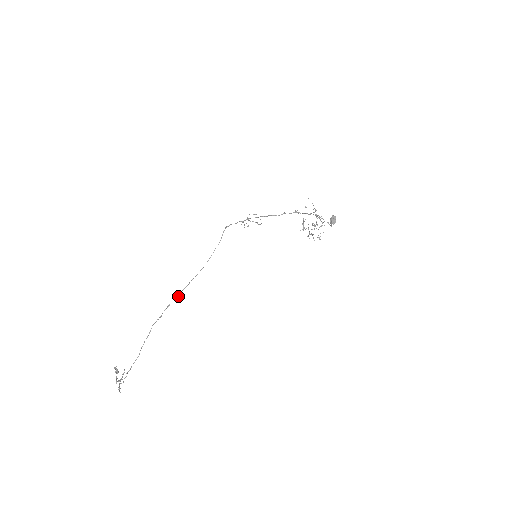
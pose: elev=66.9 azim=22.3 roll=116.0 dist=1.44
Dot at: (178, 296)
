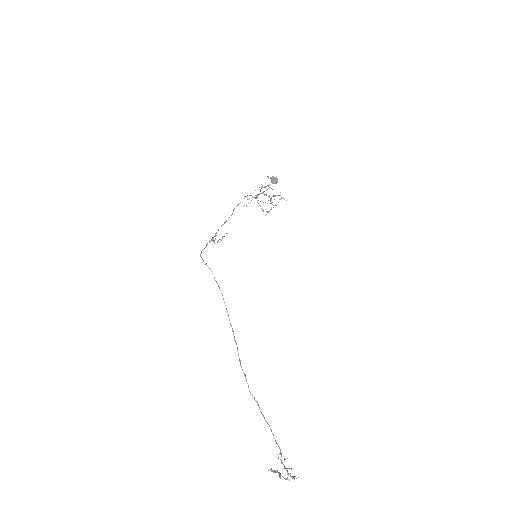
Dot at: (236, 344)
